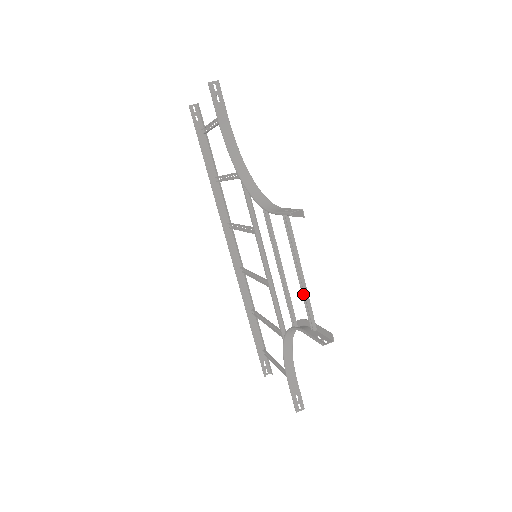
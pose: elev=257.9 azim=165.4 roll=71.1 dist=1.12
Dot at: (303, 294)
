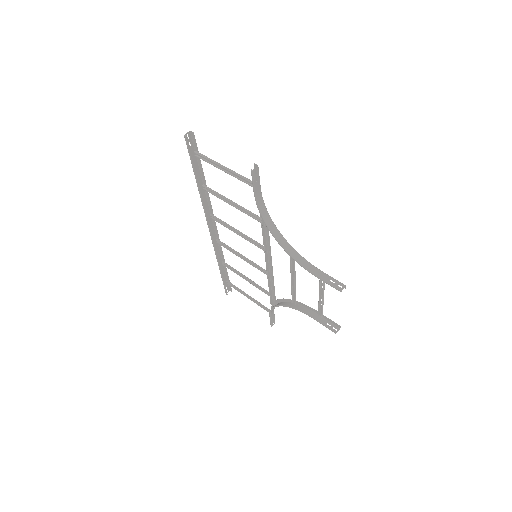
Dot at: (319, 304)
